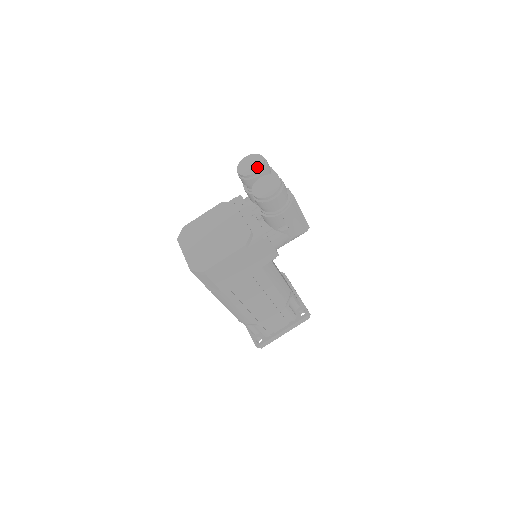
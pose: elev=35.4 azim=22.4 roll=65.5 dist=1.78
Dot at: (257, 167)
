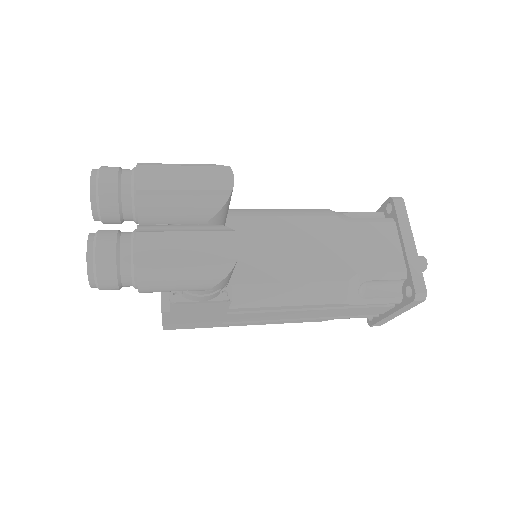
Dot at: (92, 207)
